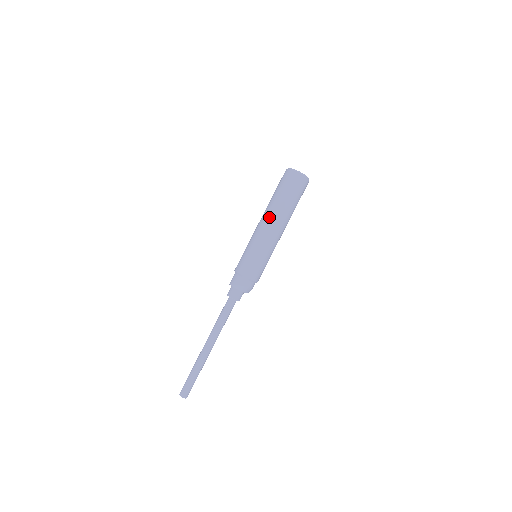
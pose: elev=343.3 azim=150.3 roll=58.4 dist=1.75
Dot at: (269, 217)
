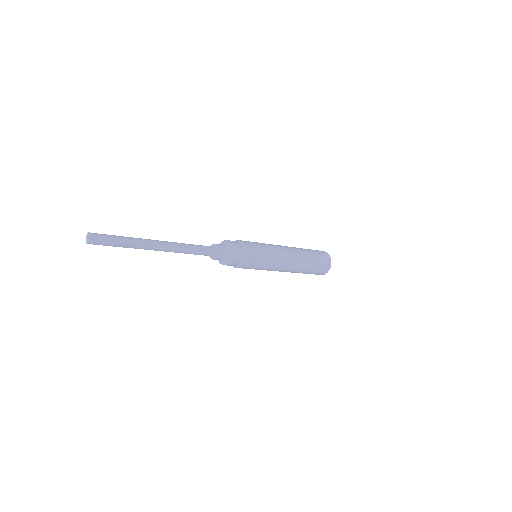
Dot at: occluded
